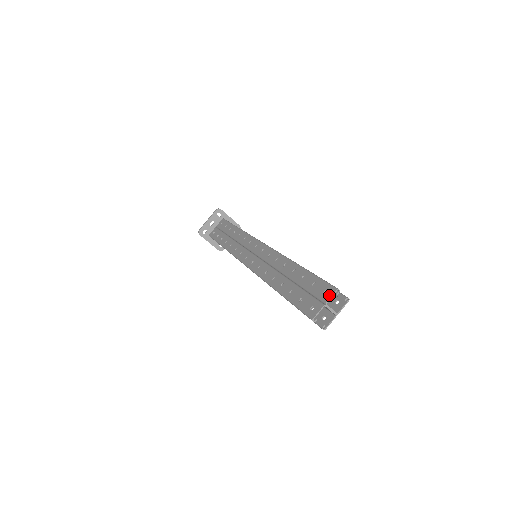
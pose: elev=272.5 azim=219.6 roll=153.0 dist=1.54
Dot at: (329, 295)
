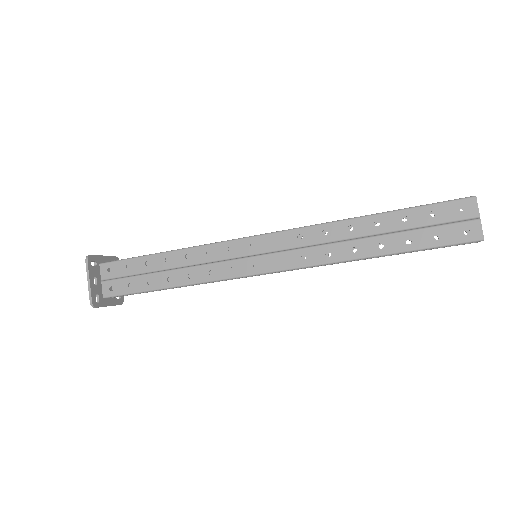
Dot at: (474, 208)
